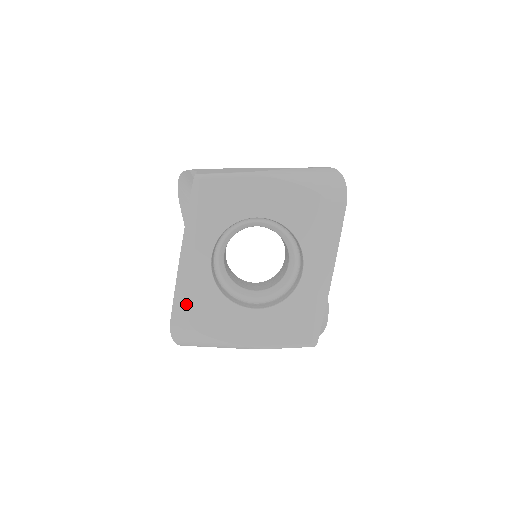
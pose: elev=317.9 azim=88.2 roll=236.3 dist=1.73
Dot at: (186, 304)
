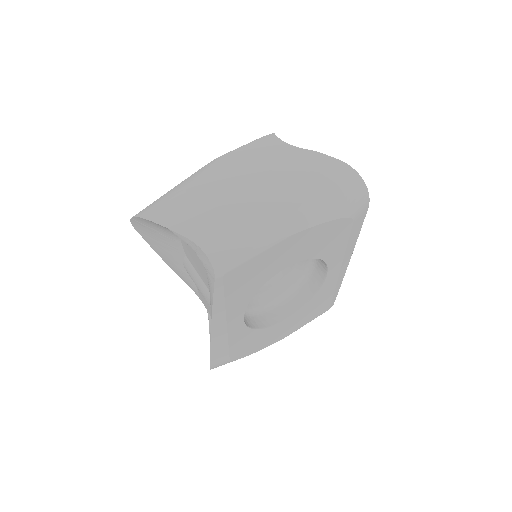
Dot at: (224, 353)
